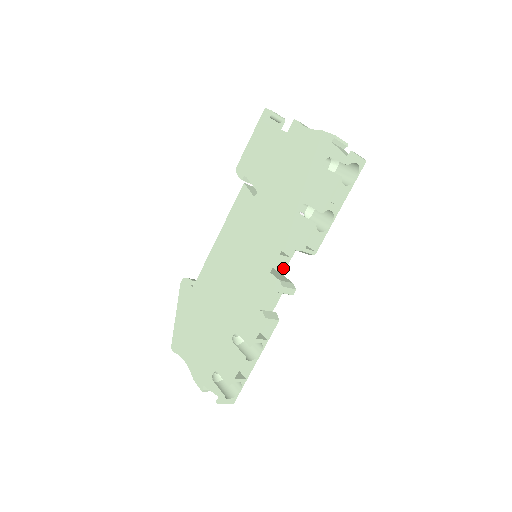
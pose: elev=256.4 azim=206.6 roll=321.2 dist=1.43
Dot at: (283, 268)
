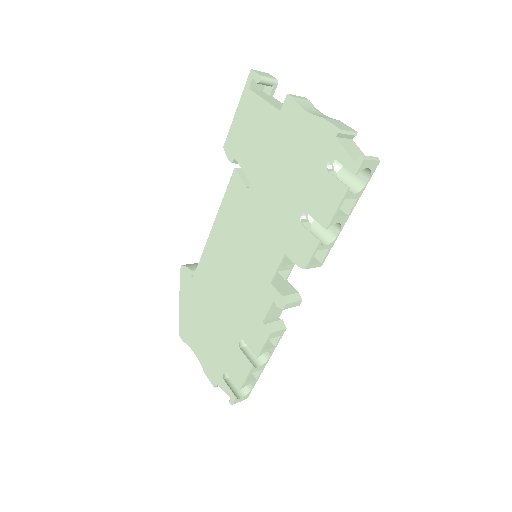
Dot at: (287, 274)
